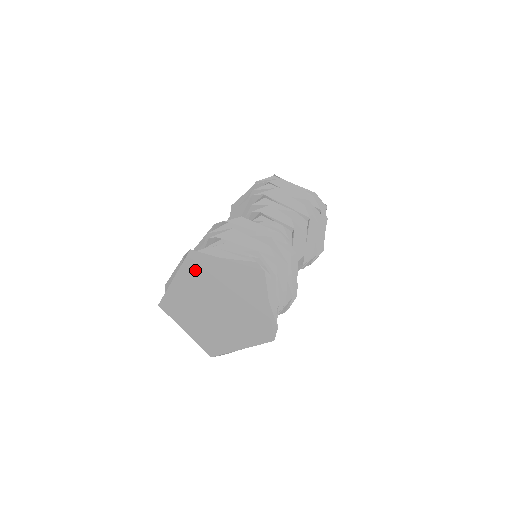
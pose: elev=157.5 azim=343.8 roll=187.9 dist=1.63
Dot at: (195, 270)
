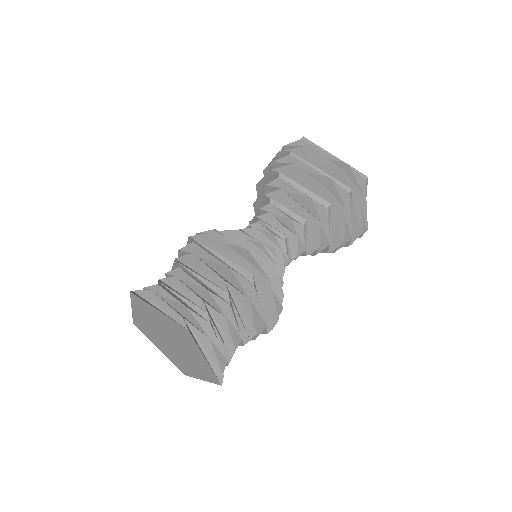
Dot at: (141, 308)
